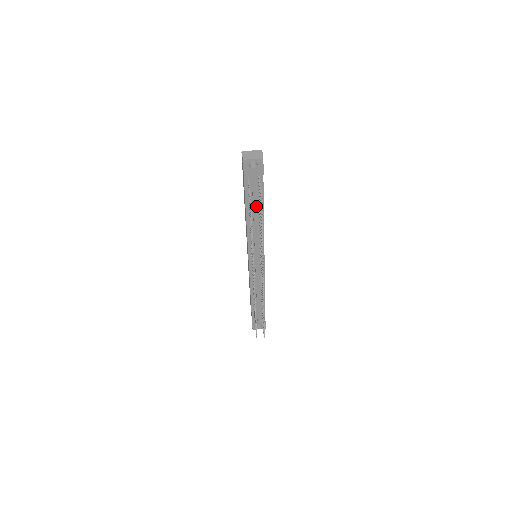
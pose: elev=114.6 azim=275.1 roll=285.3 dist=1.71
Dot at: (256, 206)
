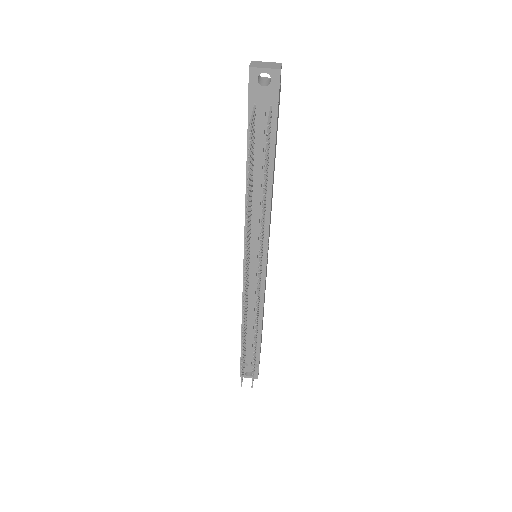
Dot at: (262, 160)
